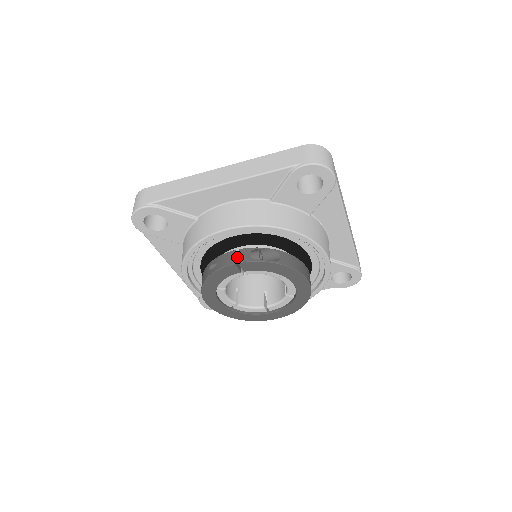
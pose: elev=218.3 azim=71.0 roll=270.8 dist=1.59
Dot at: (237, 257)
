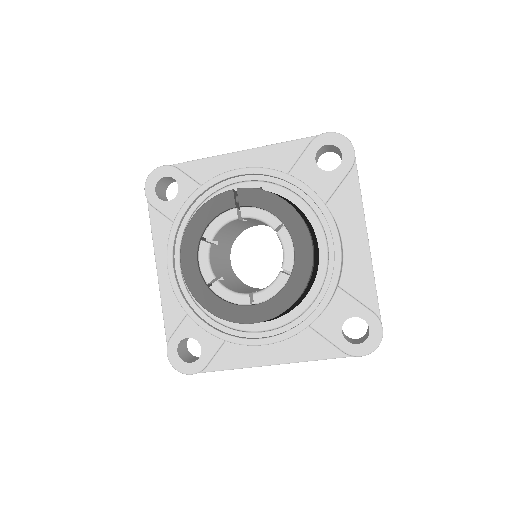
Dot at: occluded
